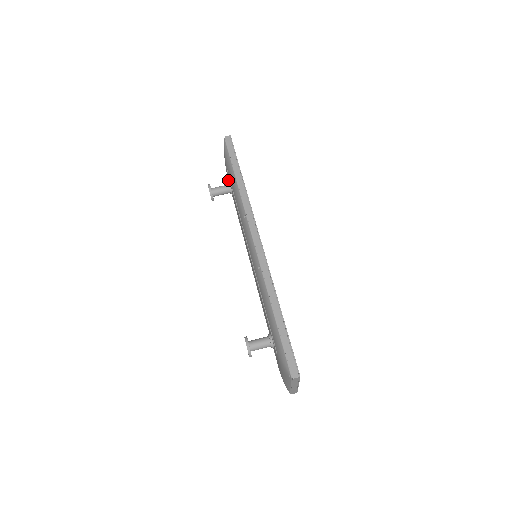
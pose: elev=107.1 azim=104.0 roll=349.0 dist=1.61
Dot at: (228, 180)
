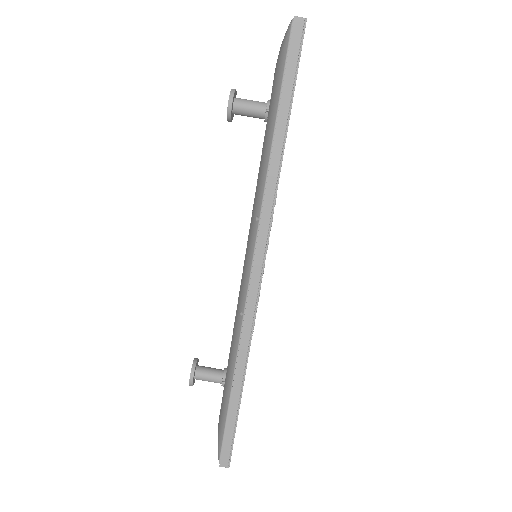
Dot at: occluded
